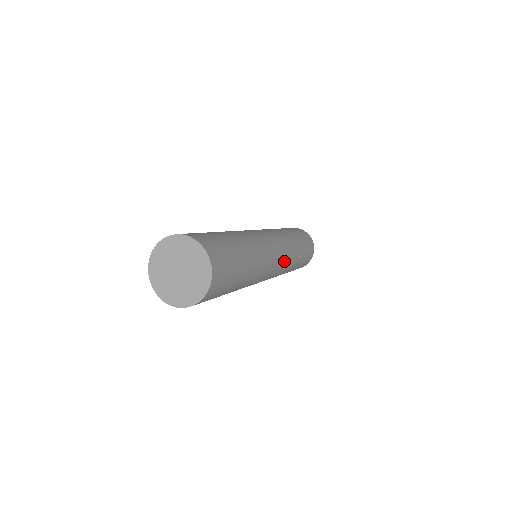
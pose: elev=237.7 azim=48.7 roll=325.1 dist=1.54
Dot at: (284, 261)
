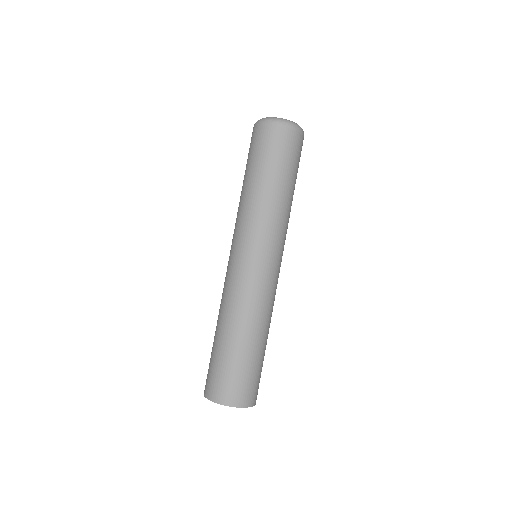
Dot at: (279, 245)
